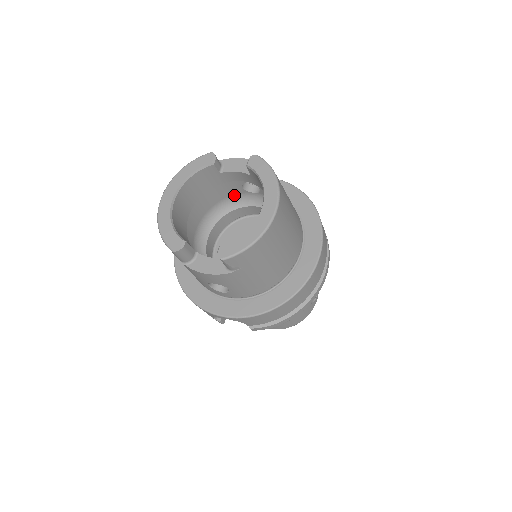
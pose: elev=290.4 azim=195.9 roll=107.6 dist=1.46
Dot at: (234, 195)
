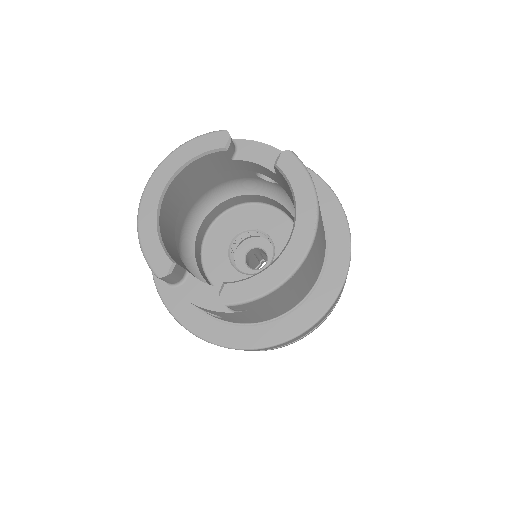
Dot at: (242, 178)
